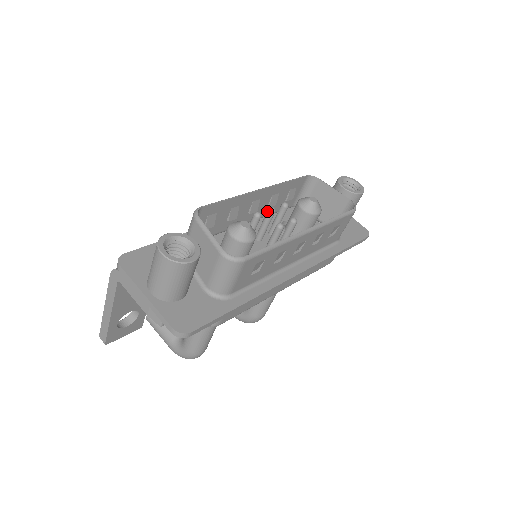
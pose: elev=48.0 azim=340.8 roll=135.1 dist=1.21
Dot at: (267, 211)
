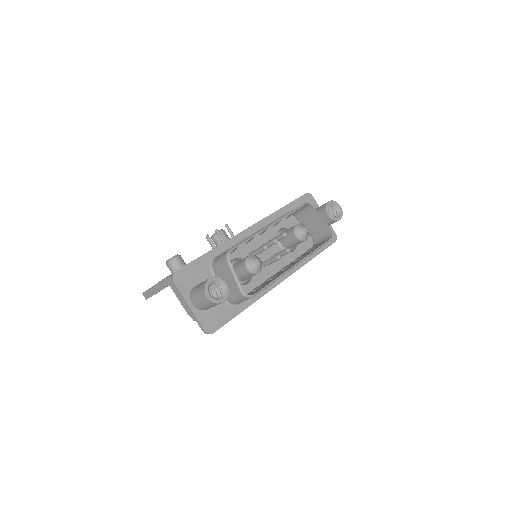
Dot at: (272, 241)
